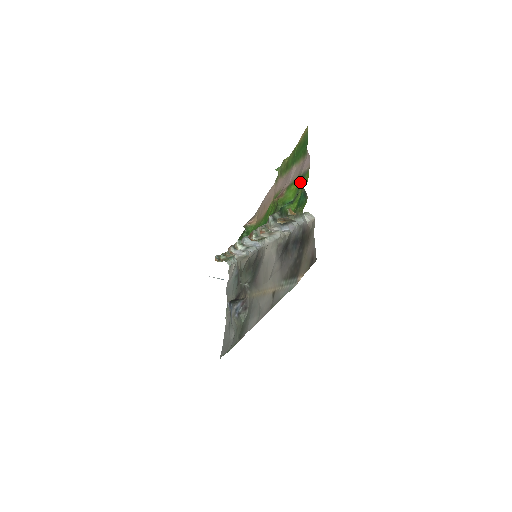
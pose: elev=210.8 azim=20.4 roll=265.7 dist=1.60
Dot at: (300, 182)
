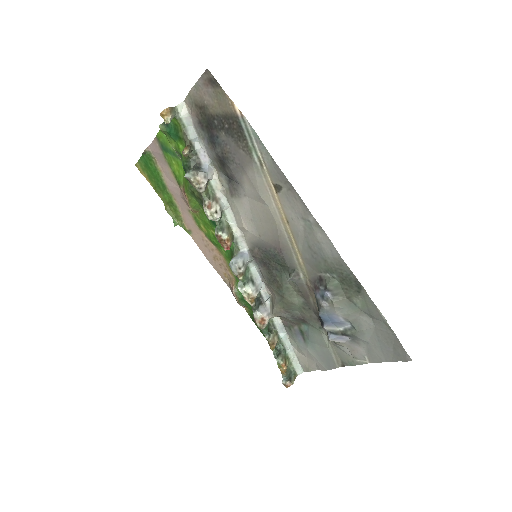
Dot at: (167, 151)
